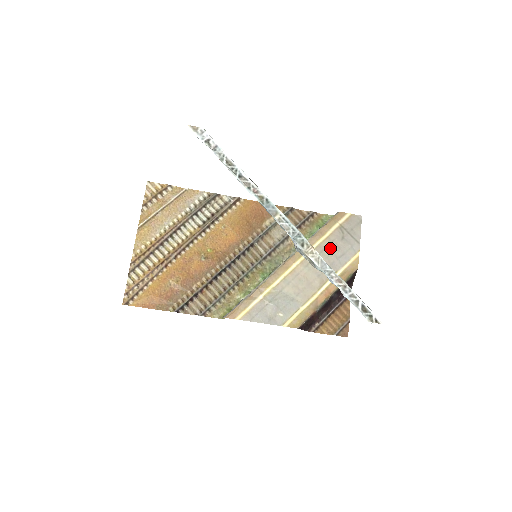
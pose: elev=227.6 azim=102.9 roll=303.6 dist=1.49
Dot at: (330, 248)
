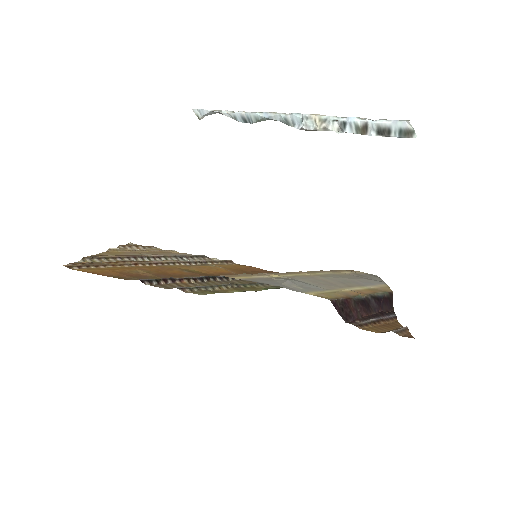
Dot at: (349, 277)
